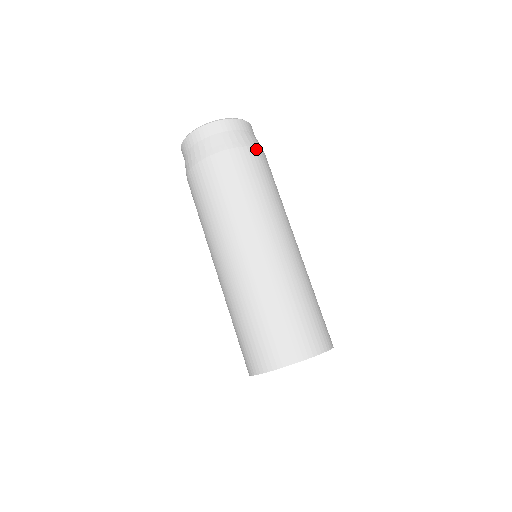
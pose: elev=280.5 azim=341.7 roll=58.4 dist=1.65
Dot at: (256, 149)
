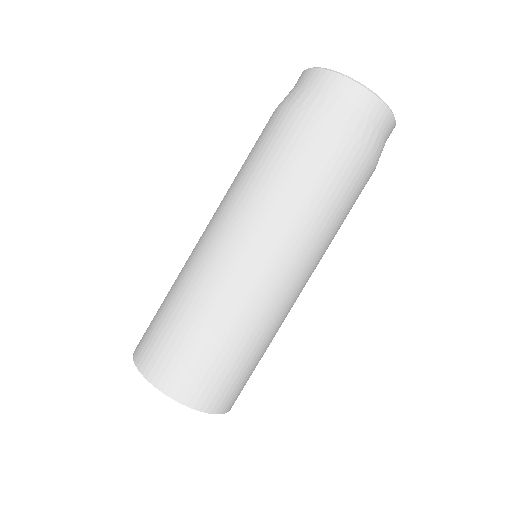
Dot at: occluded
